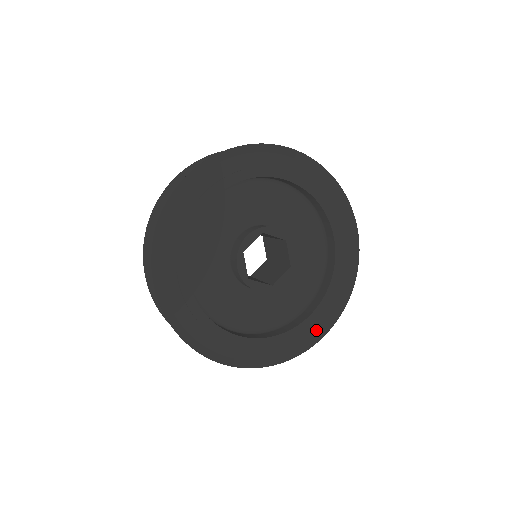
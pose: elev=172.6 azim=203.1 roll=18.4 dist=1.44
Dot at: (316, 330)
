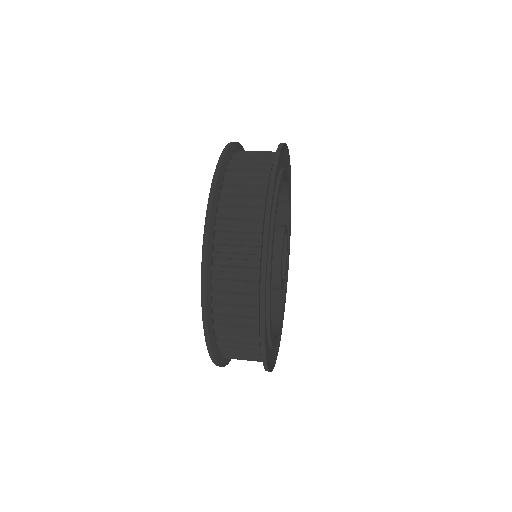
Dot at: occluded
